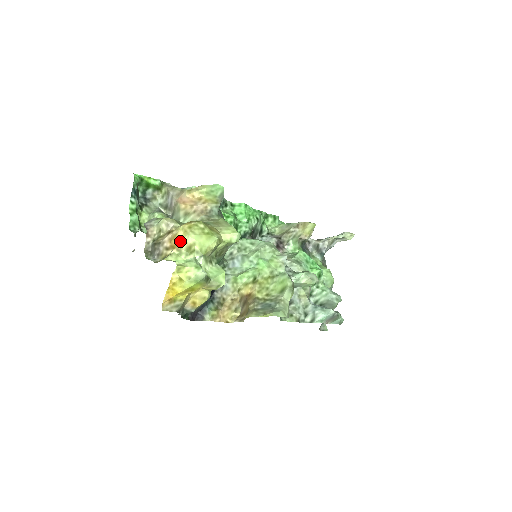
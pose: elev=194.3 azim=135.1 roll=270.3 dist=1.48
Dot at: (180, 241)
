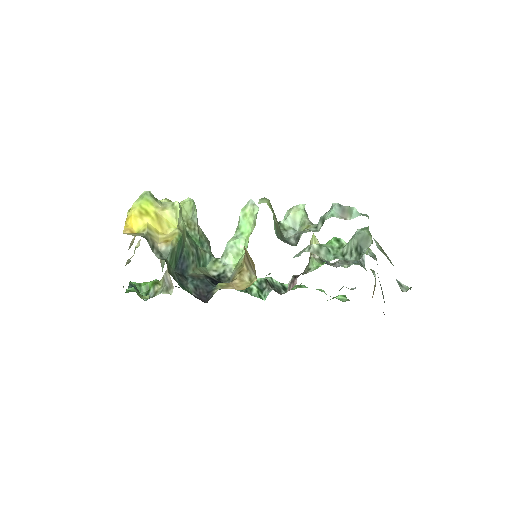
Dot at: occluded
